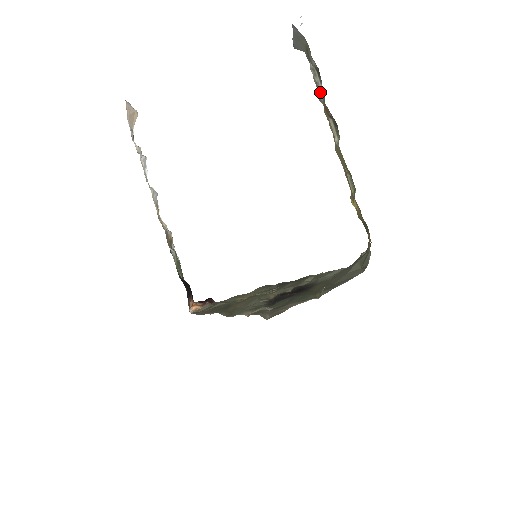
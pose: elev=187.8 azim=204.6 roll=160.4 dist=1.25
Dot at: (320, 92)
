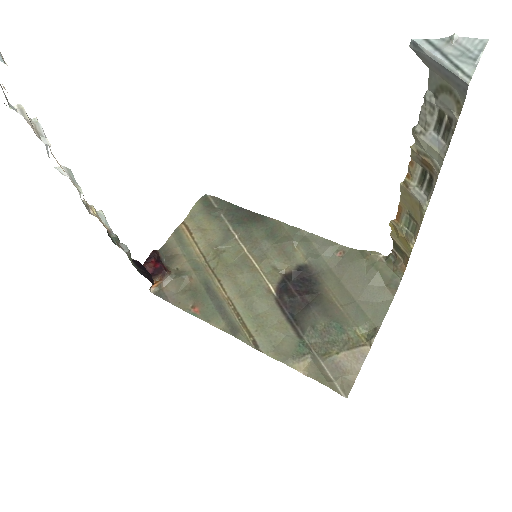
Dot at: (428, 140)
